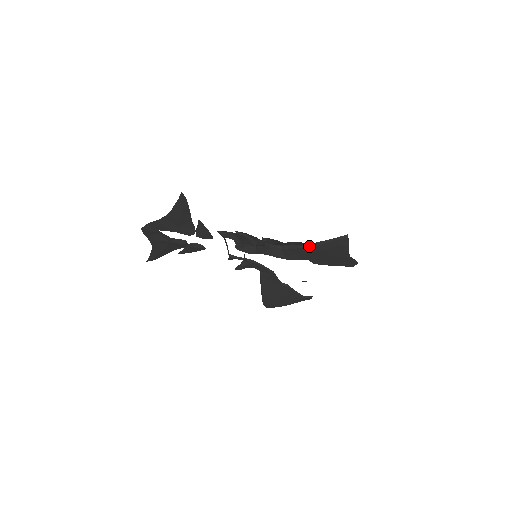
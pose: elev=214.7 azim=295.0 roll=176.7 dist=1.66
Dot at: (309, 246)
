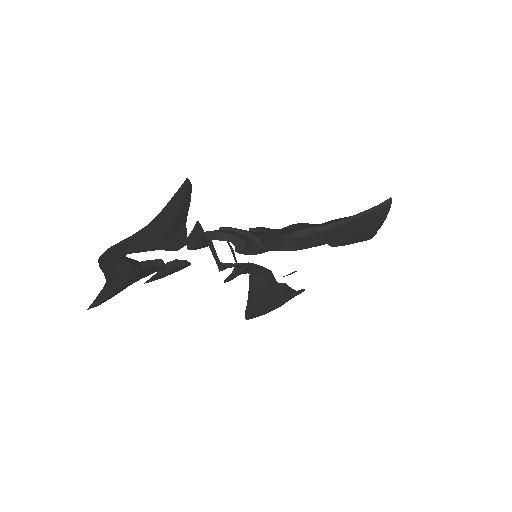
Dot at: (339, 224)
